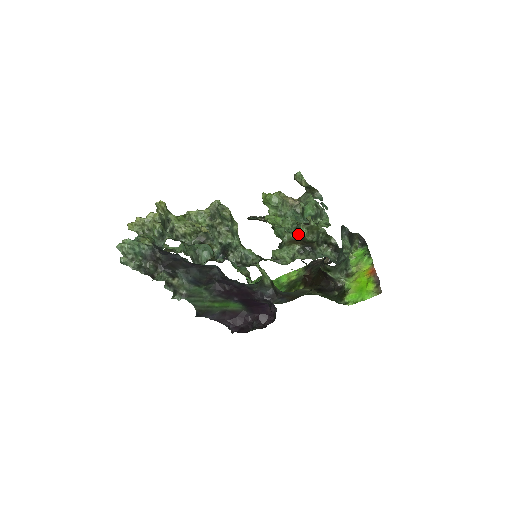
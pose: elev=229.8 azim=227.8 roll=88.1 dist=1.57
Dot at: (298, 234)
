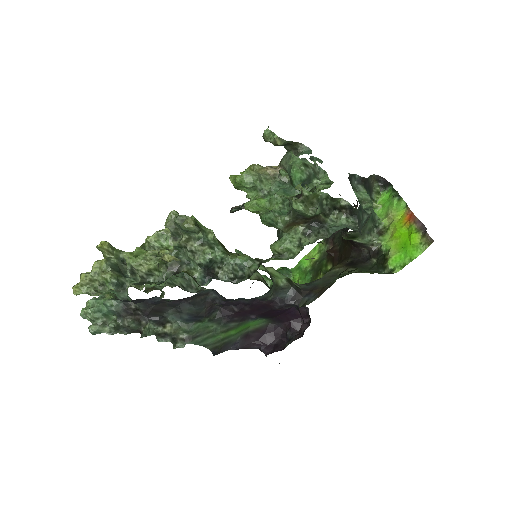
Dot at: (294, 213)
